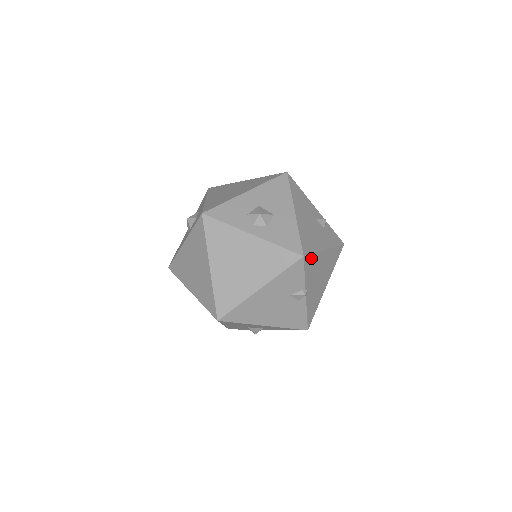
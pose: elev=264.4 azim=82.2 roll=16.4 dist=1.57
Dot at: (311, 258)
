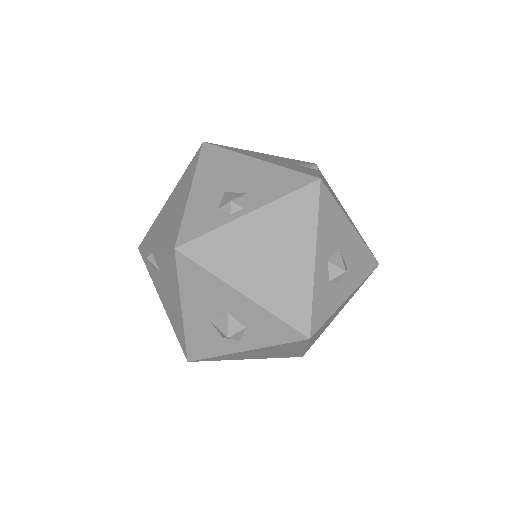
Dot at: occluded
